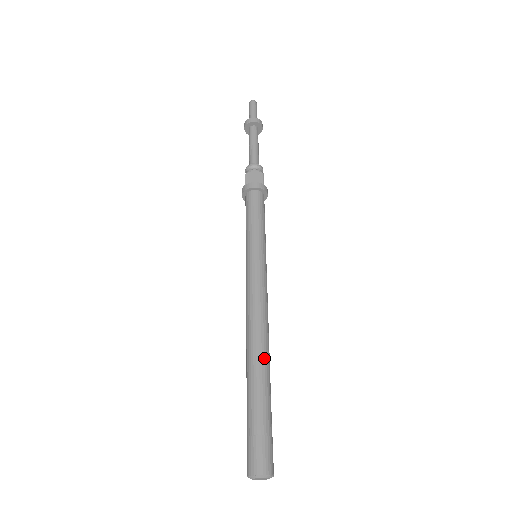
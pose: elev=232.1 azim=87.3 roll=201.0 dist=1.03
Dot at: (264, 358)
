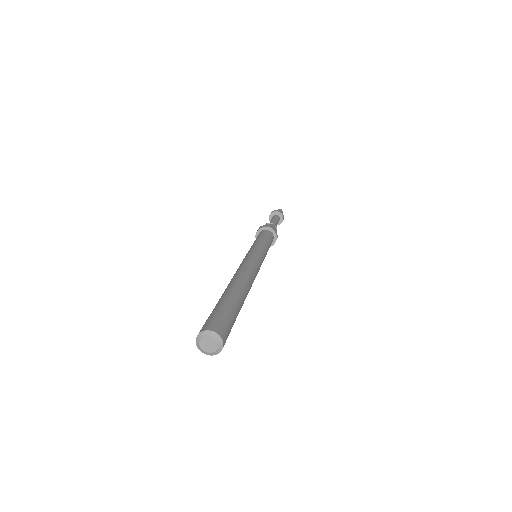
Dot at: (239, 284)
